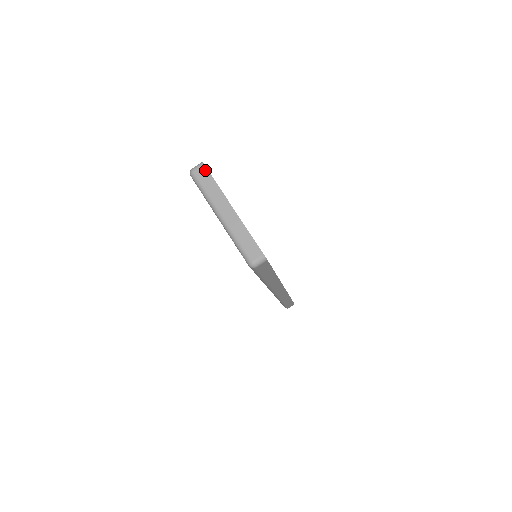
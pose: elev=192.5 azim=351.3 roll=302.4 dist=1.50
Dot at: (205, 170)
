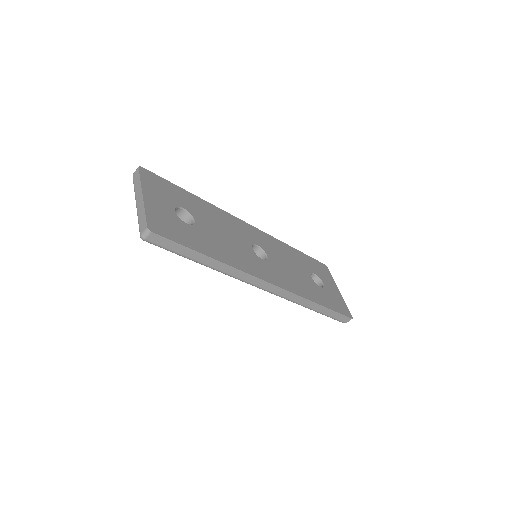
Dot at: (138, 172)
